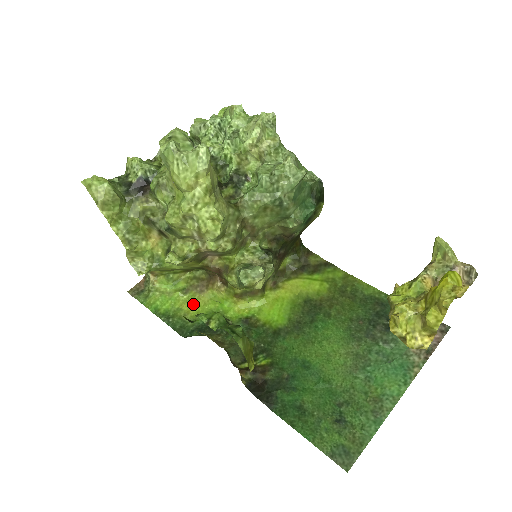
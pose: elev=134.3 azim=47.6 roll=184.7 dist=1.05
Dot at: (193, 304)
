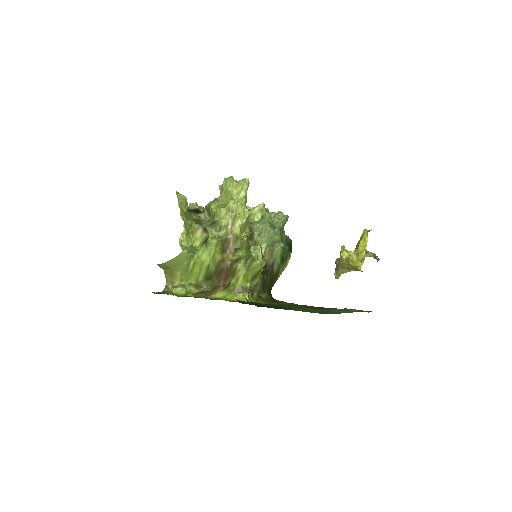
Dot at: occluded
